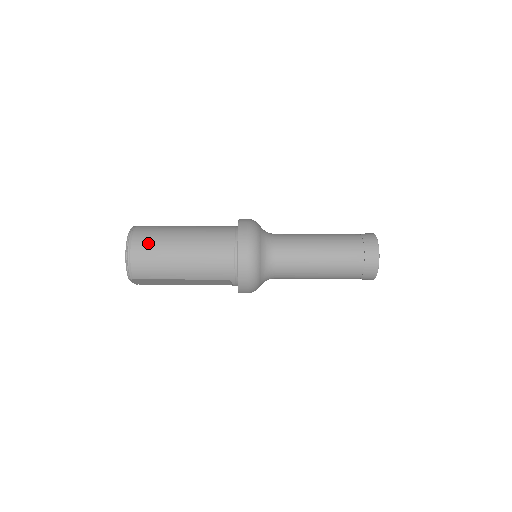
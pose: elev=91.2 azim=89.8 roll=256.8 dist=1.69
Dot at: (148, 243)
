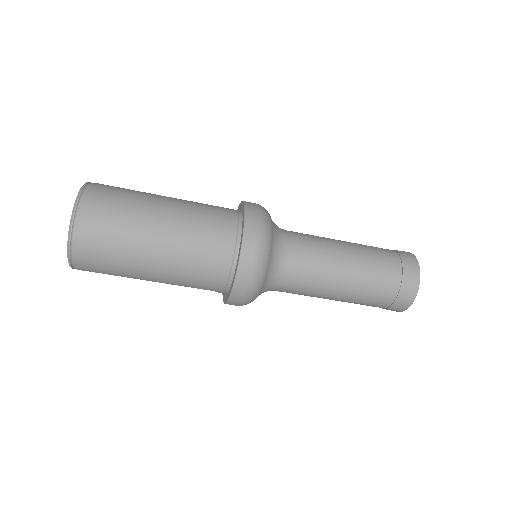
Dot at: (104, 231)
